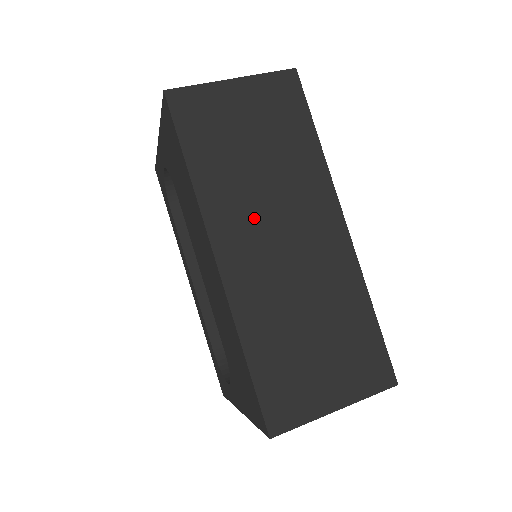
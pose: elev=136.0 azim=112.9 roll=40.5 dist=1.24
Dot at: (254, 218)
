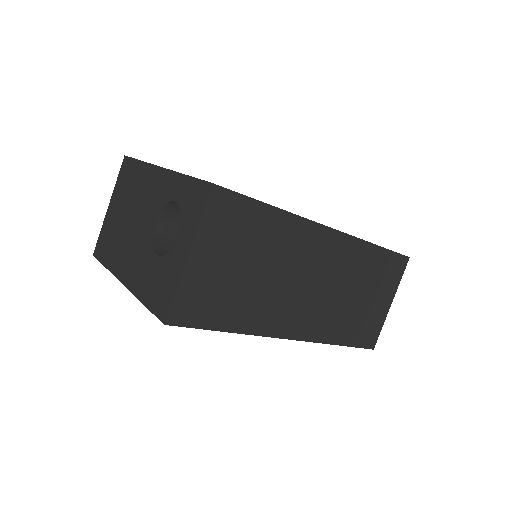
Dot at: (286, 299)
